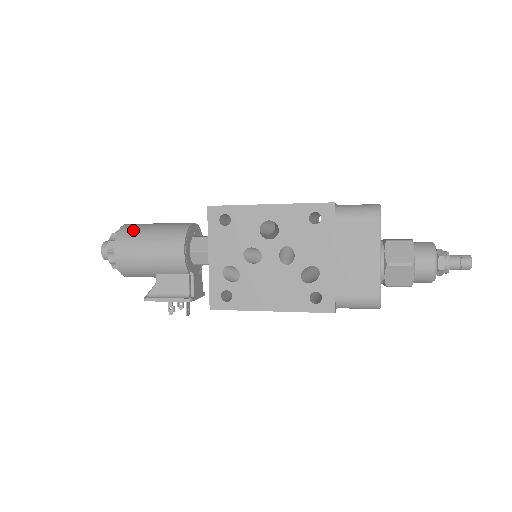
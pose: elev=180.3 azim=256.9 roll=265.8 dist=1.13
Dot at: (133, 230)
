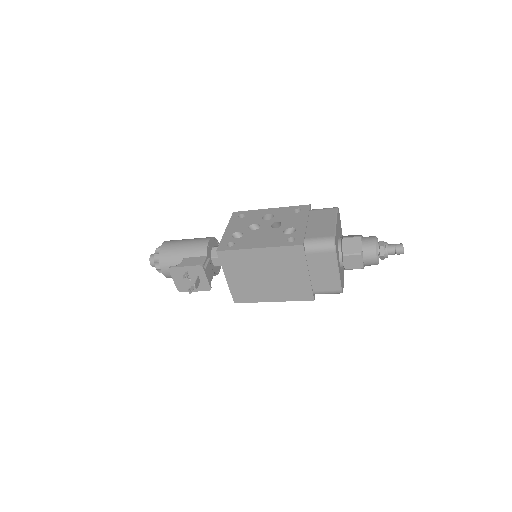
Dot at: occluded
